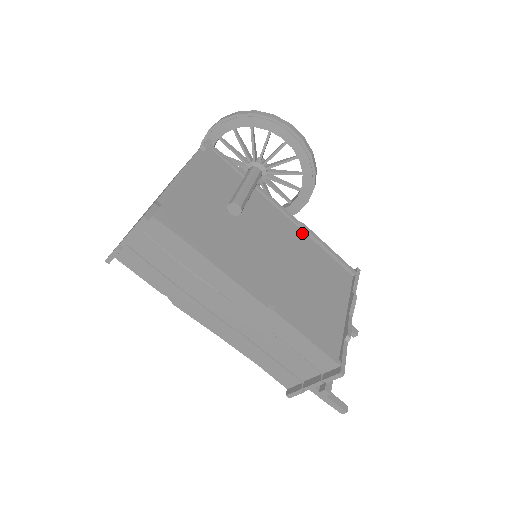
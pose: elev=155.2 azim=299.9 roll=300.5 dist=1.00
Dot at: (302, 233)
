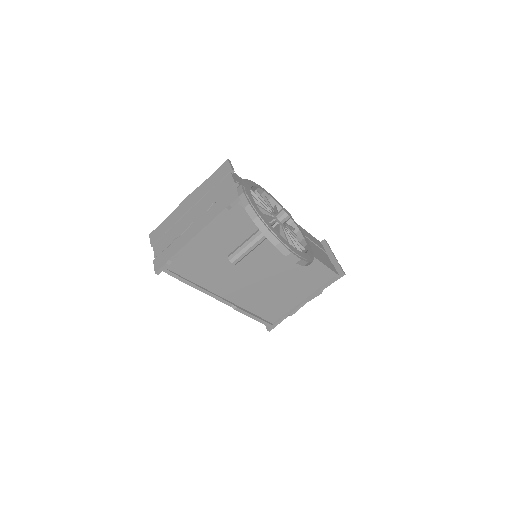
Dot at: occluded
